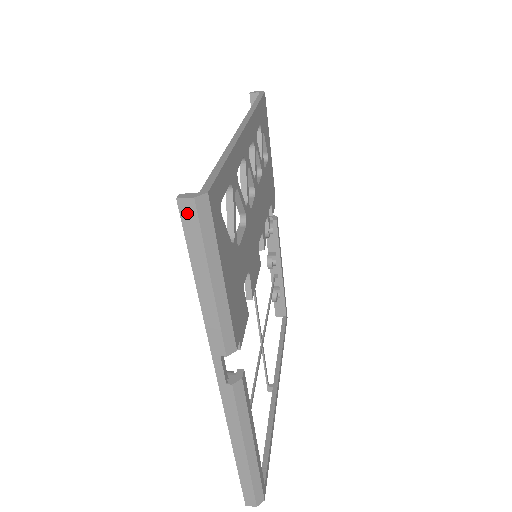
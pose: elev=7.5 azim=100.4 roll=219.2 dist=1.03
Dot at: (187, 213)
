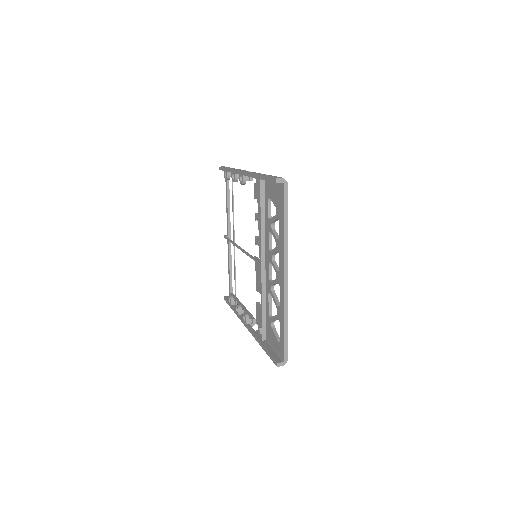
Dot at: occluded
